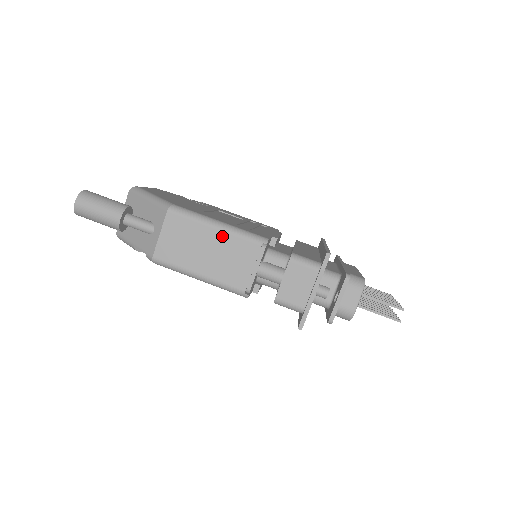
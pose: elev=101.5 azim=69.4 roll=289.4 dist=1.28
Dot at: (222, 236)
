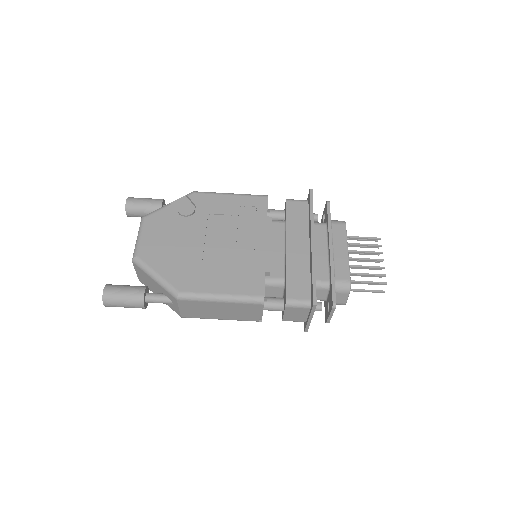
Dot at: (227, 305)
